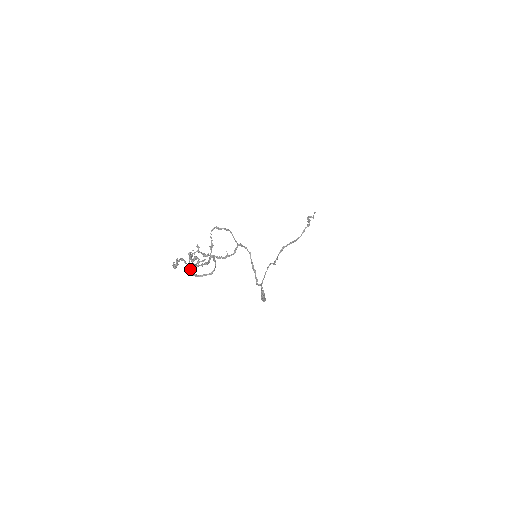
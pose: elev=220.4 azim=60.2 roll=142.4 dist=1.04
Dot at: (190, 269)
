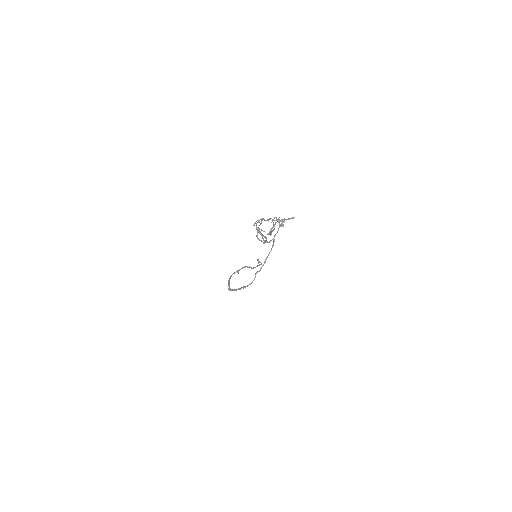
Dot at: (258, 230)
